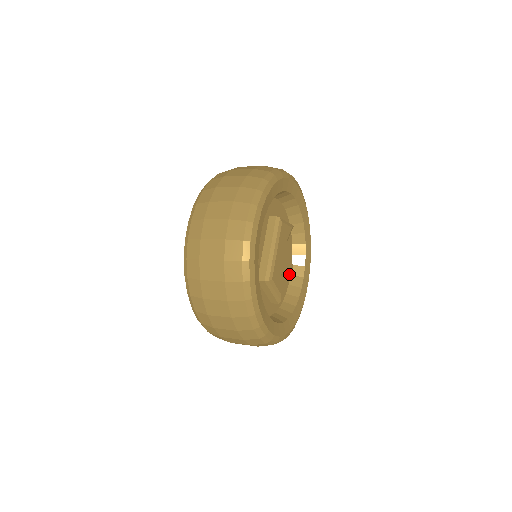
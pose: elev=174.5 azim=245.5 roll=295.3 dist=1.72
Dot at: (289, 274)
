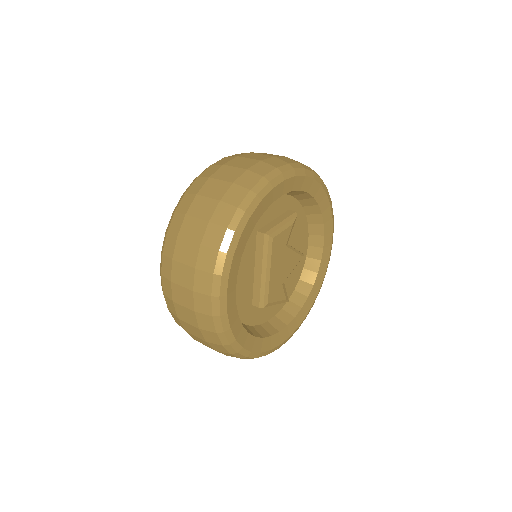
Dot at: (306, 246)
